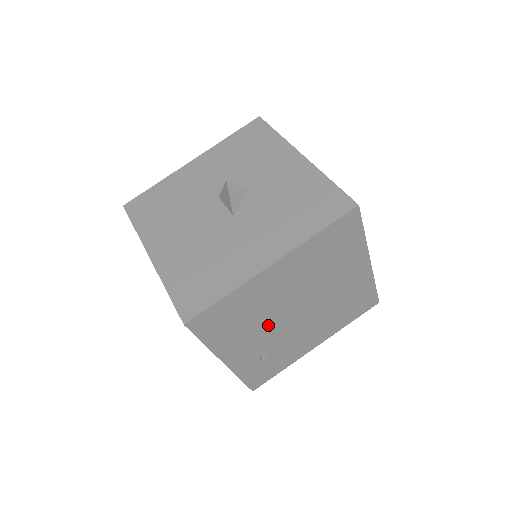
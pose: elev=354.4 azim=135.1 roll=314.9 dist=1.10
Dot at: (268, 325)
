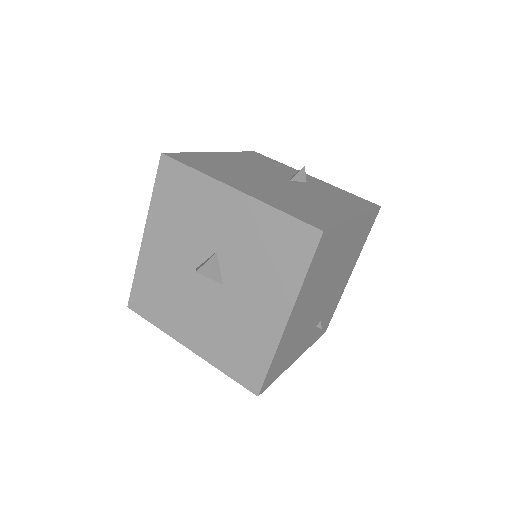
Dot at: (310, 321)
